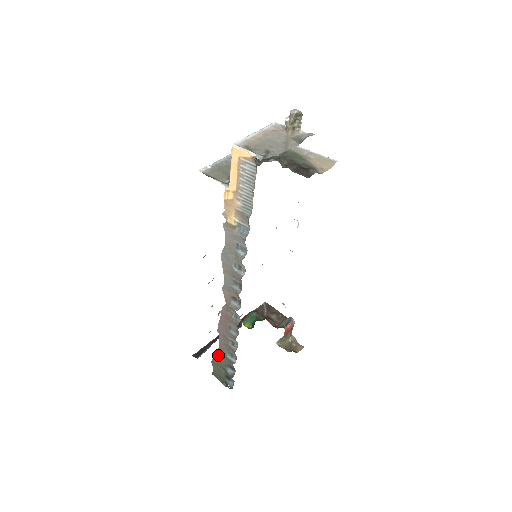
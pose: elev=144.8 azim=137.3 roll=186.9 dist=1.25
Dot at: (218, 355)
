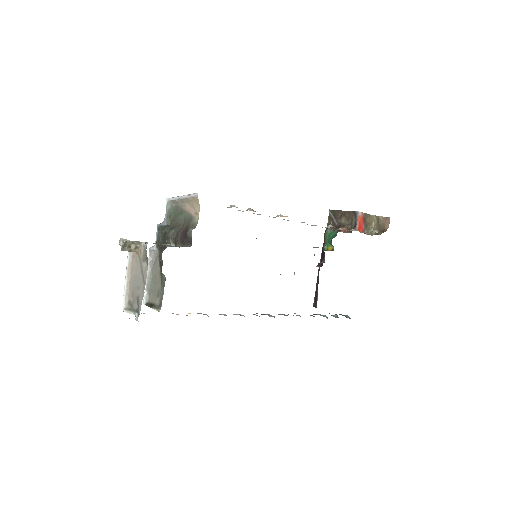
Dot at: occluded
